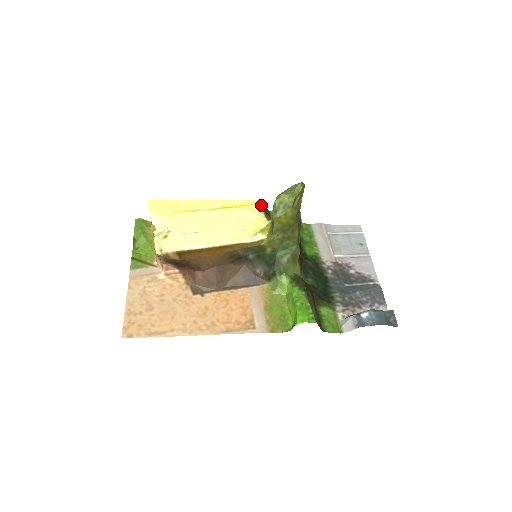
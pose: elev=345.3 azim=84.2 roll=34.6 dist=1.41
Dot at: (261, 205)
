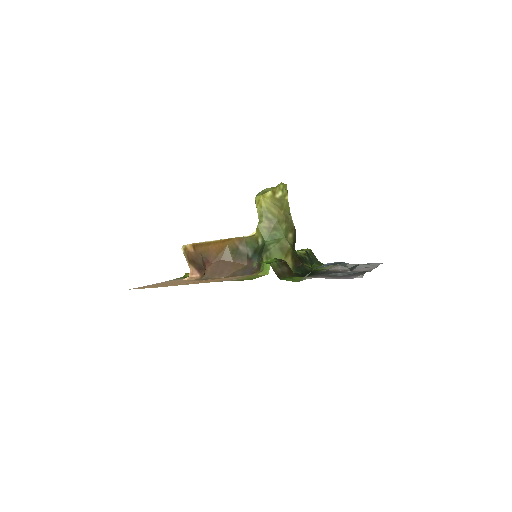
Dot at: occluded
